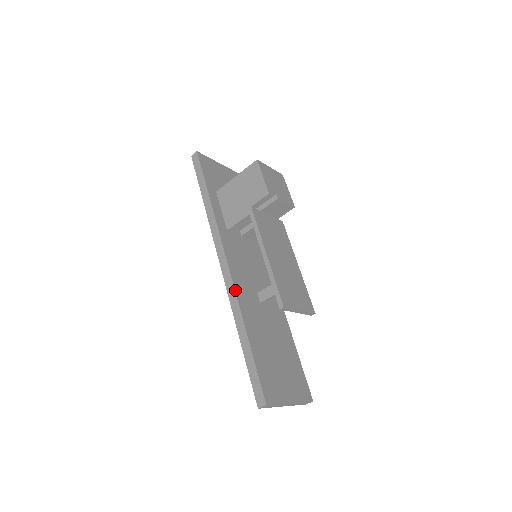
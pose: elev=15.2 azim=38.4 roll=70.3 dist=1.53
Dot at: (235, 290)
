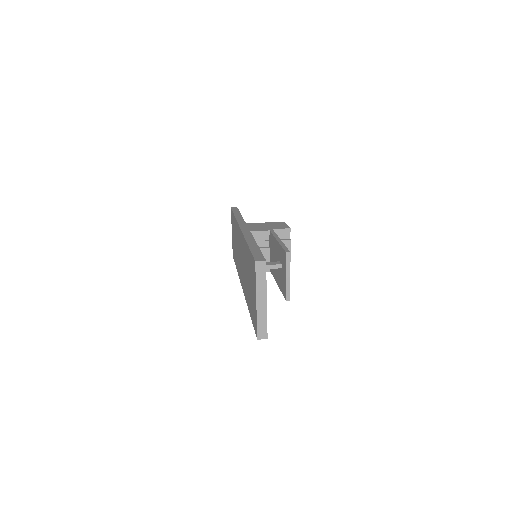
Dot at: (251, 233)
